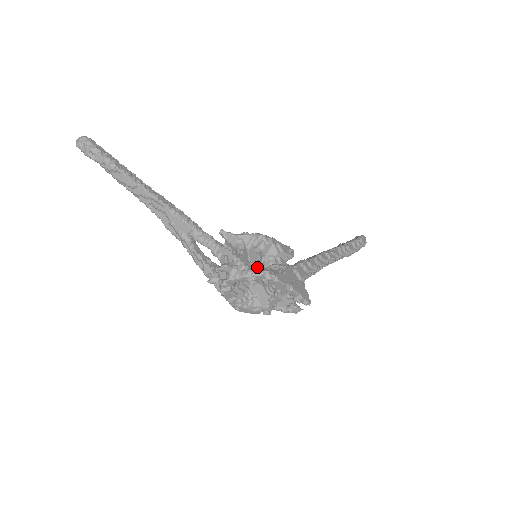
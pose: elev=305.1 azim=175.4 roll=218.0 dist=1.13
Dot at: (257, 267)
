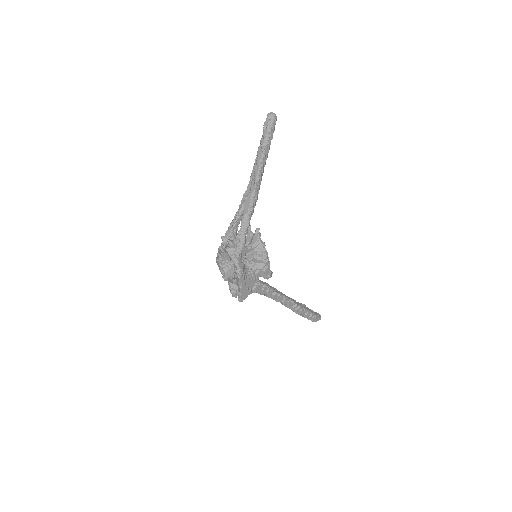
Dot at: (242, 262)
